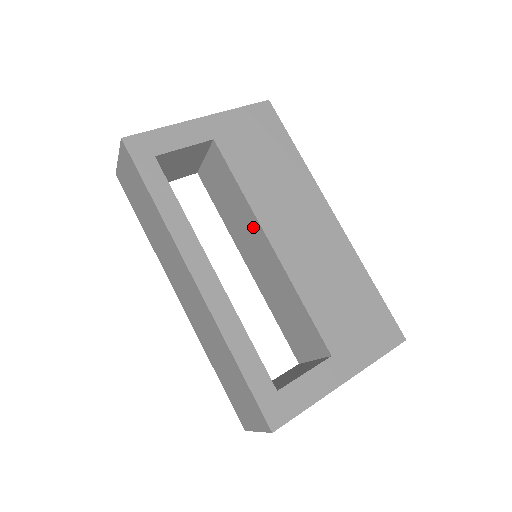
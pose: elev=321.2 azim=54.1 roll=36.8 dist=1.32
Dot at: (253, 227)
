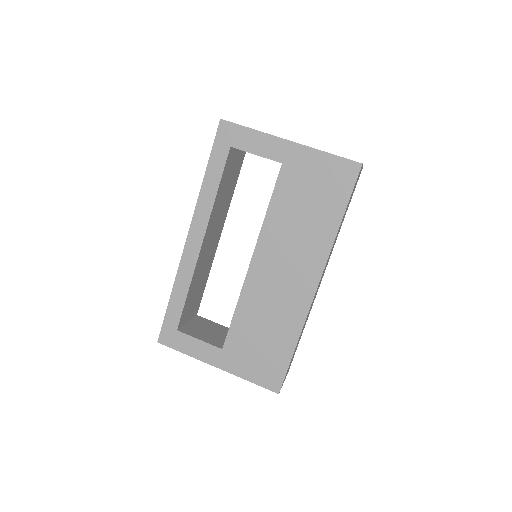
Dot at: occluded
